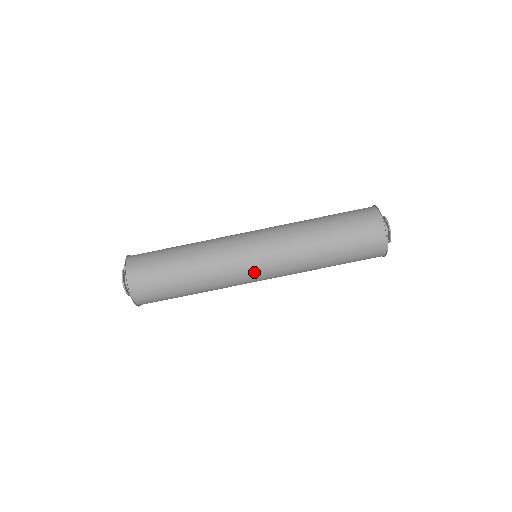
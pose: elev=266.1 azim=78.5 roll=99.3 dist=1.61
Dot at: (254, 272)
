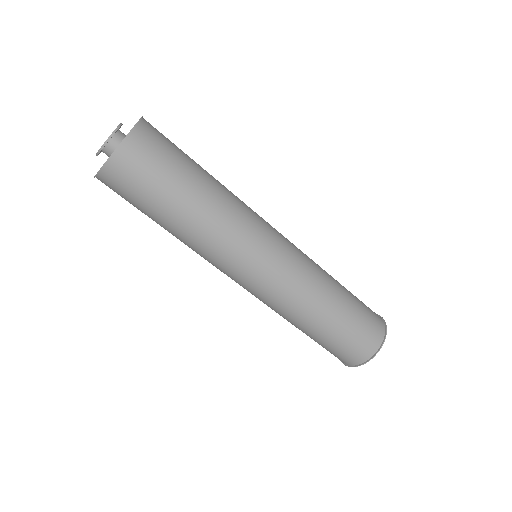
Dot at: (244, 276)
